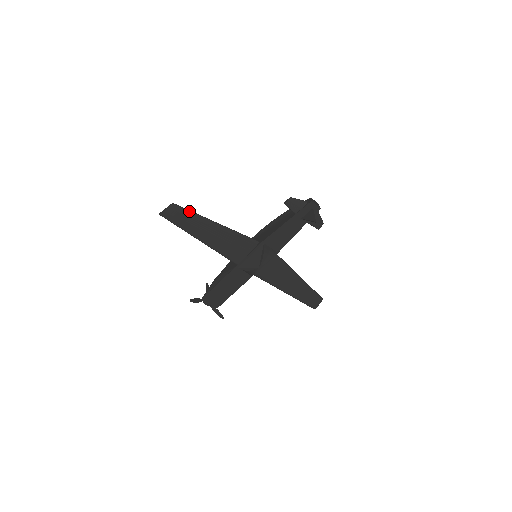
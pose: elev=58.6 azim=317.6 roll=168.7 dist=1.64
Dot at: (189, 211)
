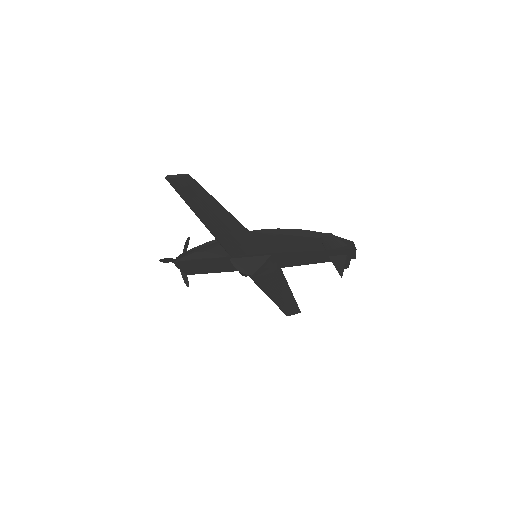
Dot at: (204, 190)
